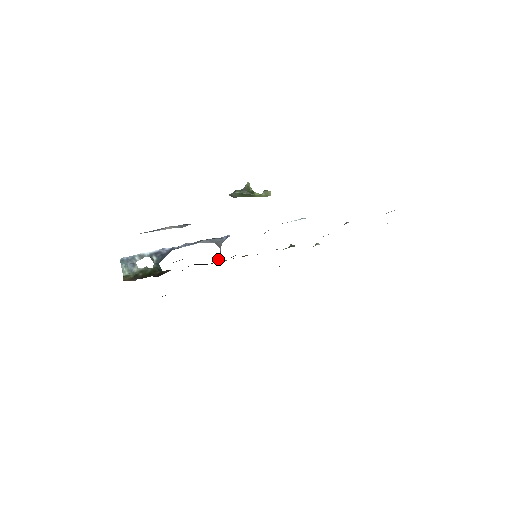
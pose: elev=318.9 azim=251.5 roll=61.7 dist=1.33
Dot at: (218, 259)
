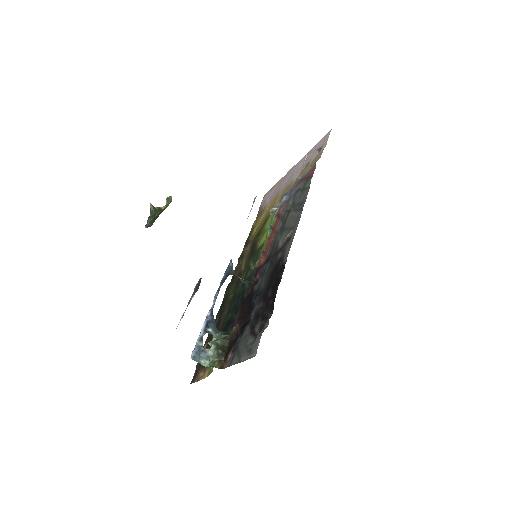
Dot at: (248, 284)
